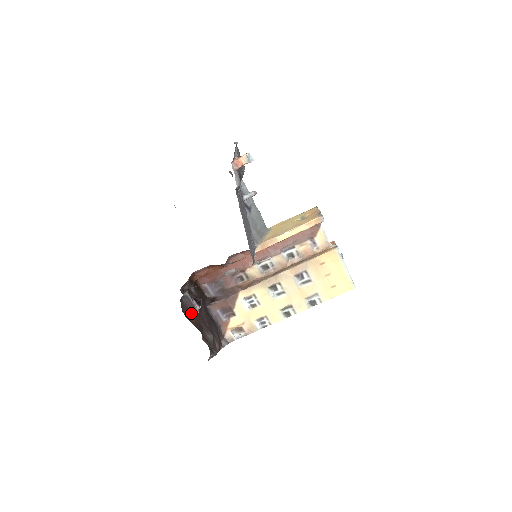
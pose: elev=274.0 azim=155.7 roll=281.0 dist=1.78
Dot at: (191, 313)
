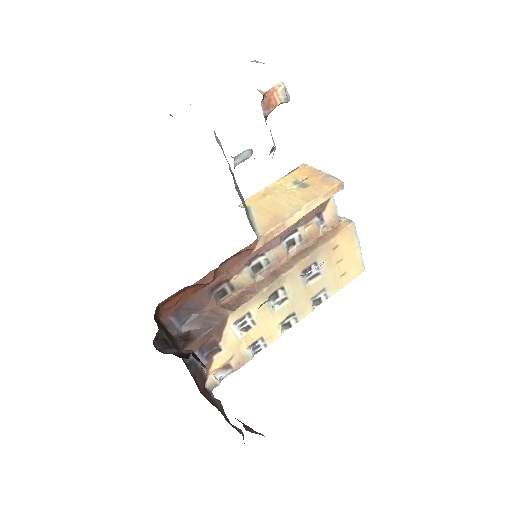
Dot at: (201, 386)
